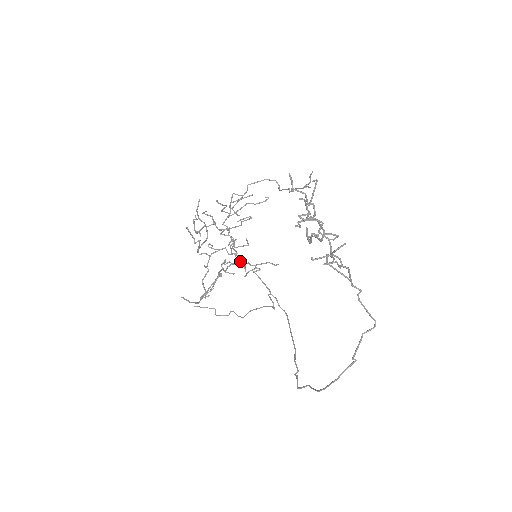
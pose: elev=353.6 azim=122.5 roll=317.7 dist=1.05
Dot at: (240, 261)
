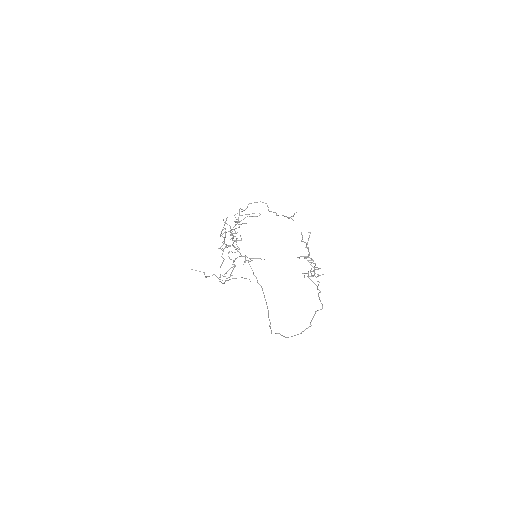
Dot at: occluded
